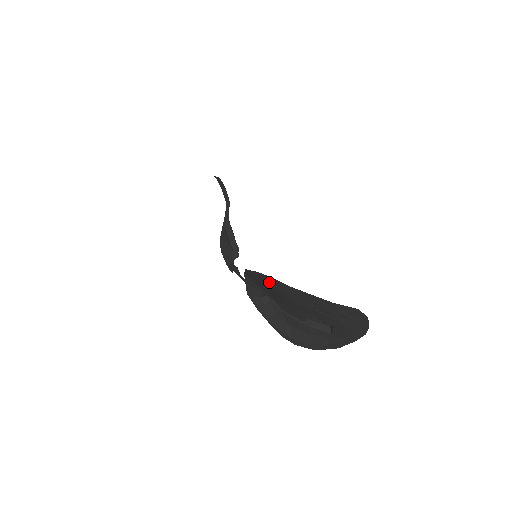
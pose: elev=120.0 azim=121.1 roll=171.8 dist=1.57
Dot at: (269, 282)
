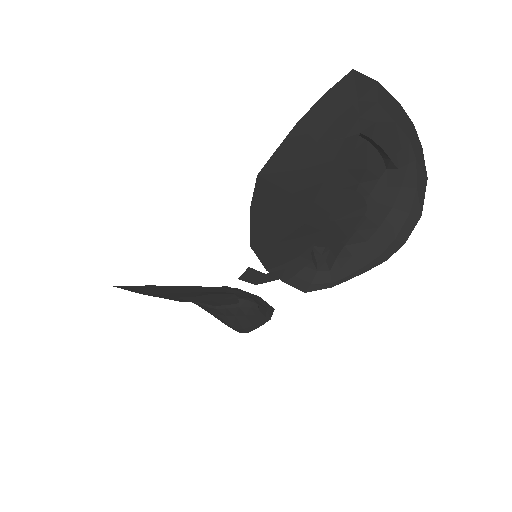
Dot at: (271, 198)
